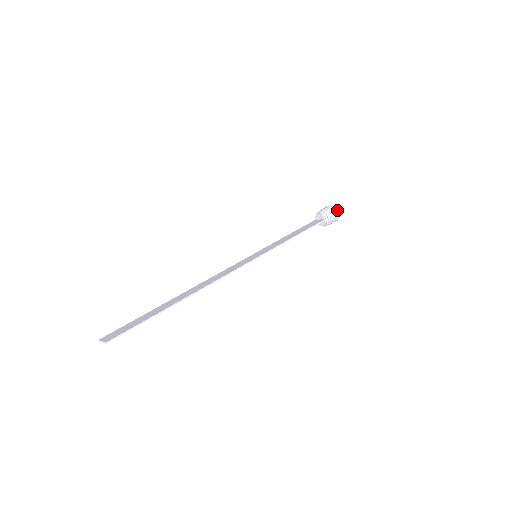
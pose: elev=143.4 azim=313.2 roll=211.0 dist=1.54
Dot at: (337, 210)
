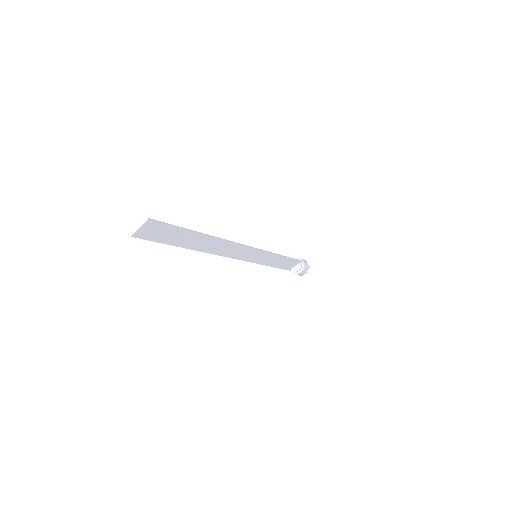
Dot at: (306, 260)
